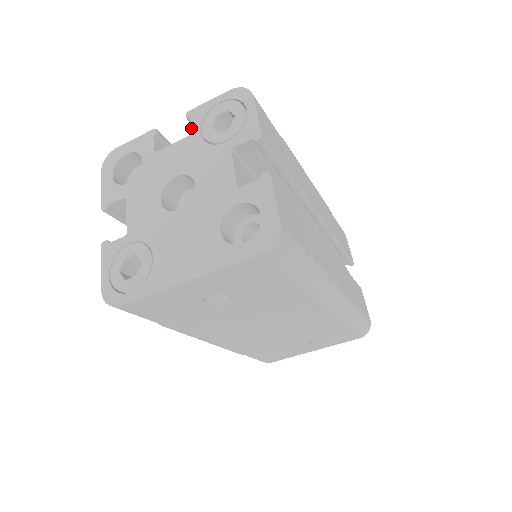
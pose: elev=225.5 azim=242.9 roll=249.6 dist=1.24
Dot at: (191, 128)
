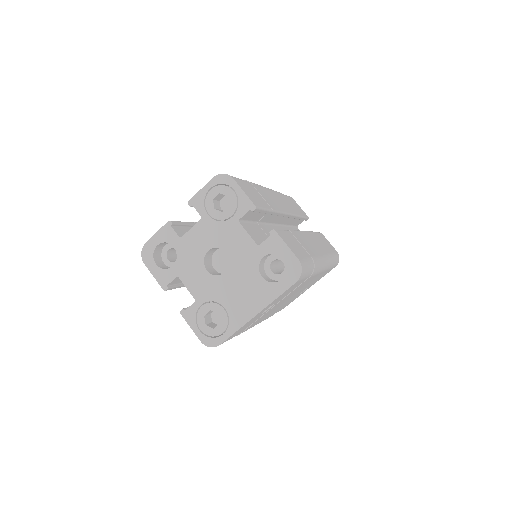
Dot at: (199, 213)
